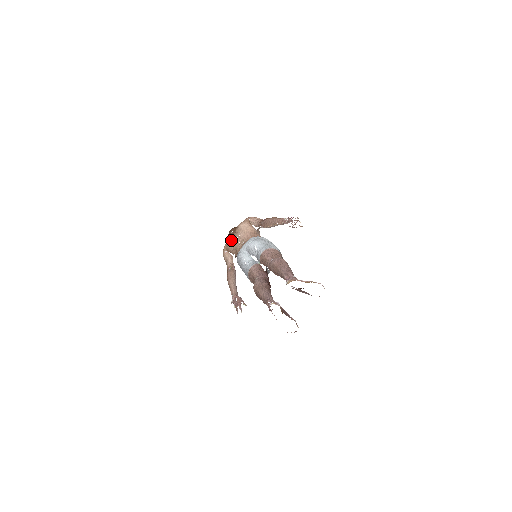
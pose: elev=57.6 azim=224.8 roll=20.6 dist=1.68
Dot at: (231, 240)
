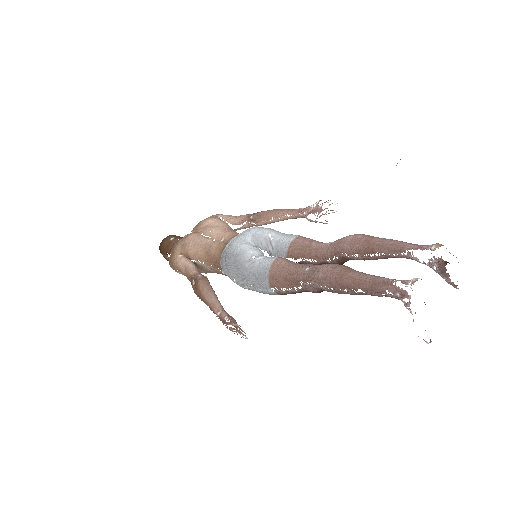
Dot at: (194, 238)
